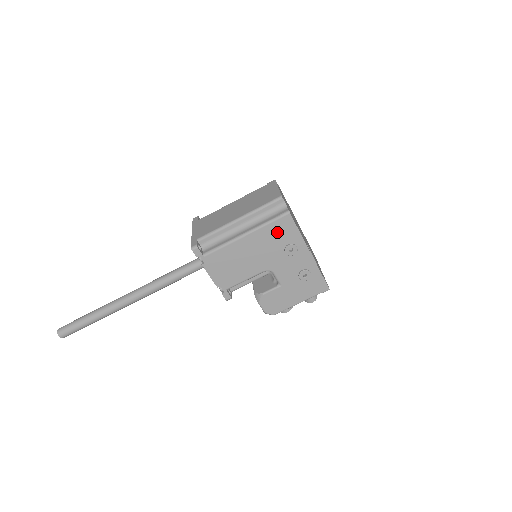
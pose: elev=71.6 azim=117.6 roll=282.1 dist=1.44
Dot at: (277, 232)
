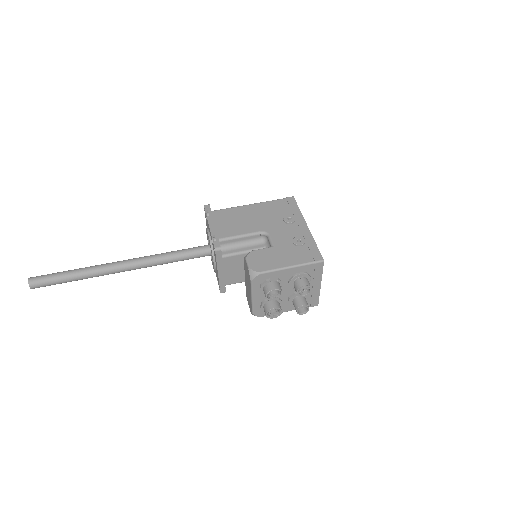
Dot at: (280, 207)
